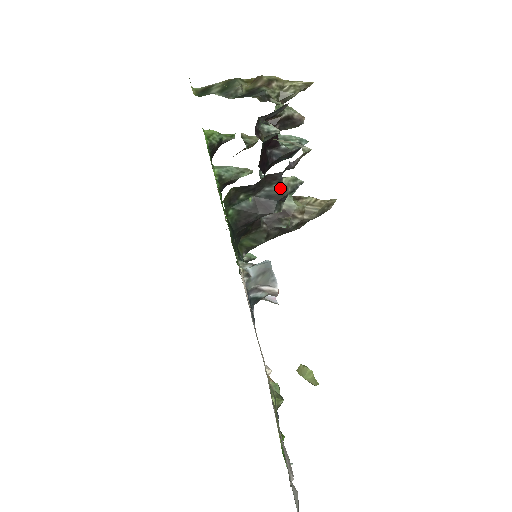
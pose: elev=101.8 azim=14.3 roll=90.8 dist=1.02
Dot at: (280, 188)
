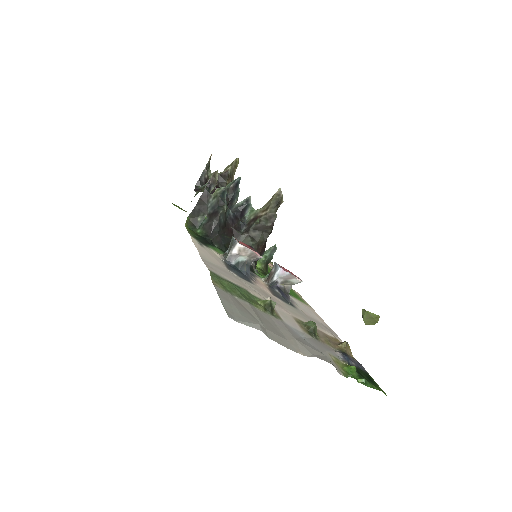
Dot at: (214, 199)
